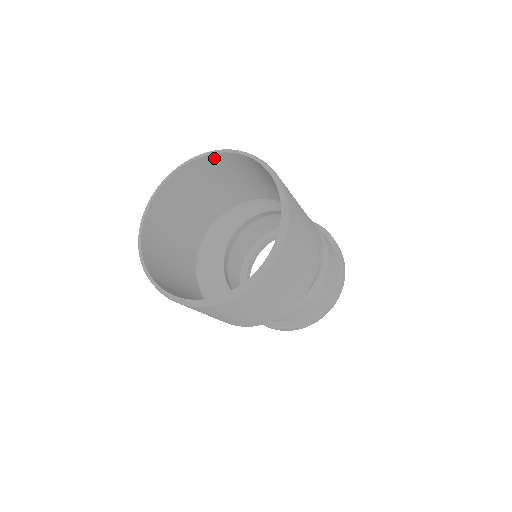
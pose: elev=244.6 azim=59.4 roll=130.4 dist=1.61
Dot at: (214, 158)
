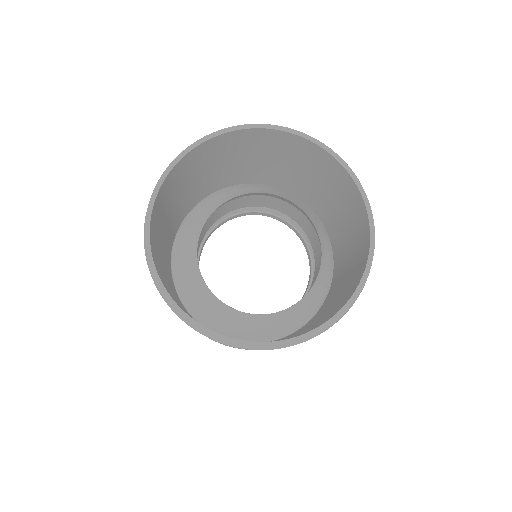
Dot at: (197, 151)
